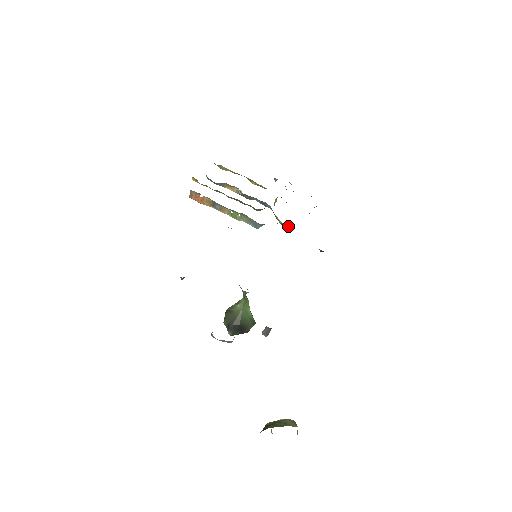
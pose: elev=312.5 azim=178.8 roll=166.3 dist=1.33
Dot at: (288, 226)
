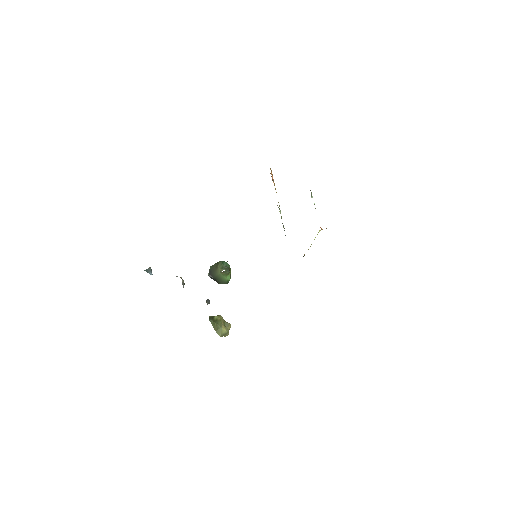
Dot at: occluded
